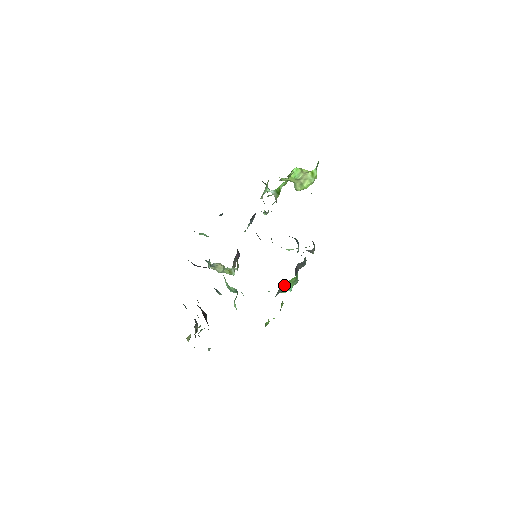
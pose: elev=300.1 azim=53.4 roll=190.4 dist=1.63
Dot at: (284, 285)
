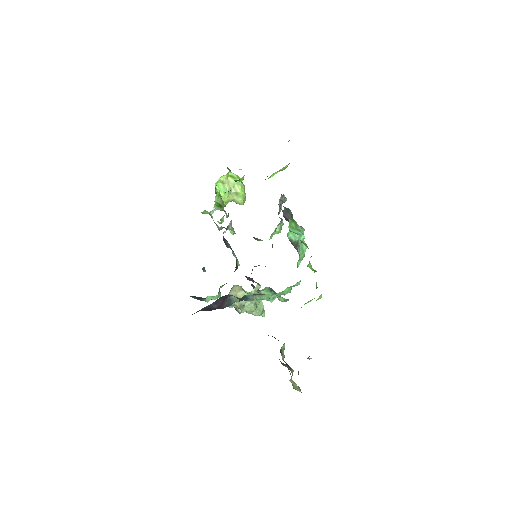
Dot at: (290, 234)
